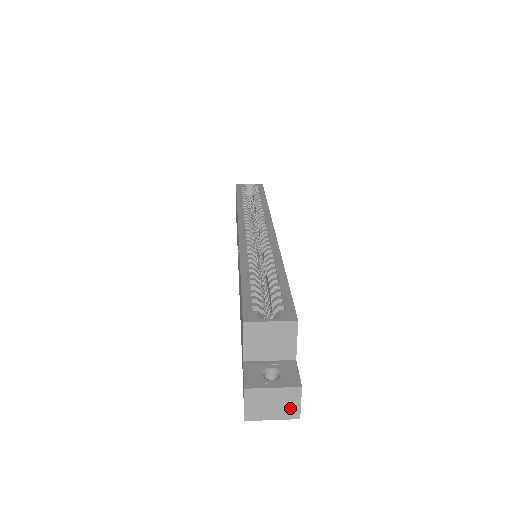
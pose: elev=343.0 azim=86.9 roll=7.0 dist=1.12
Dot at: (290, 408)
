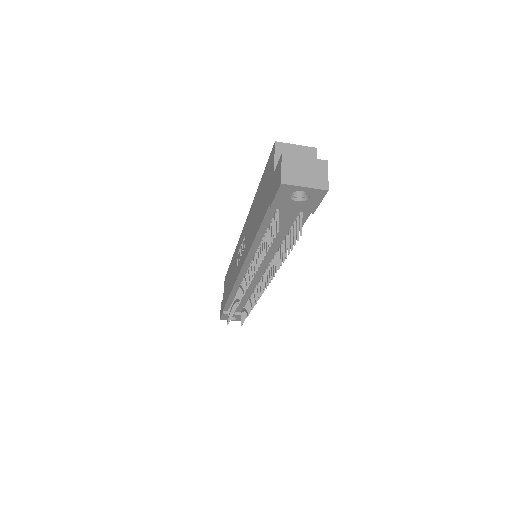
Dot at: (319, 178)
